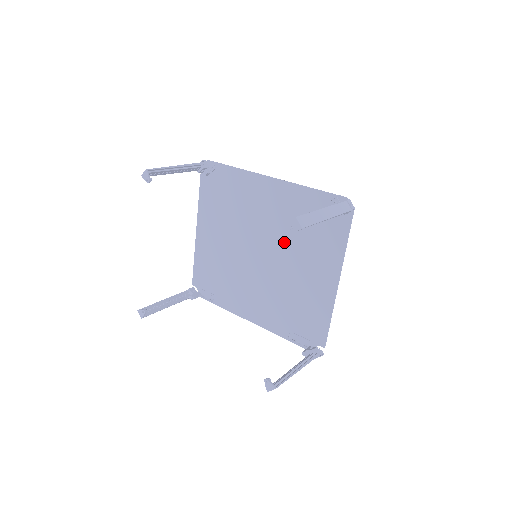
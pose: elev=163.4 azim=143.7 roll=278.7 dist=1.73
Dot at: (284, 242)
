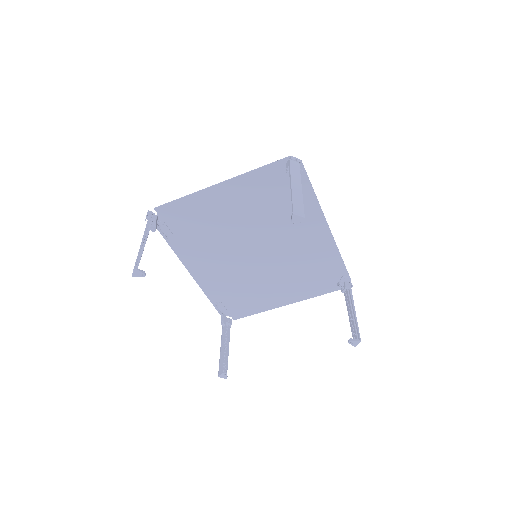
Dot at: (284, 262)
